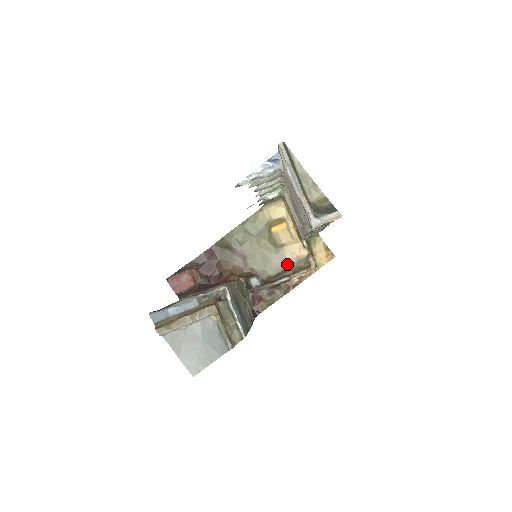
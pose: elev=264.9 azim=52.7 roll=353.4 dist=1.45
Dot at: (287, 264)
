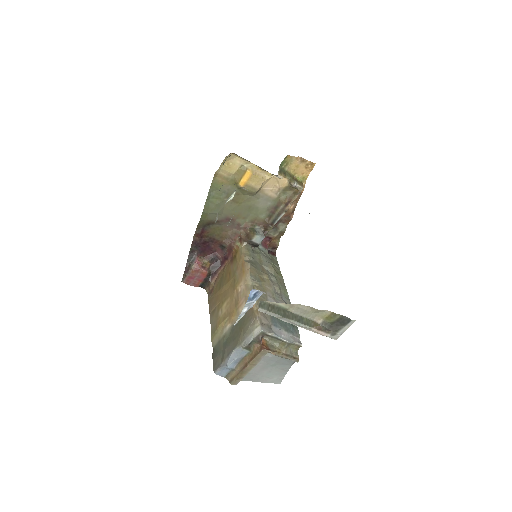
Dot at: (274, 200)
